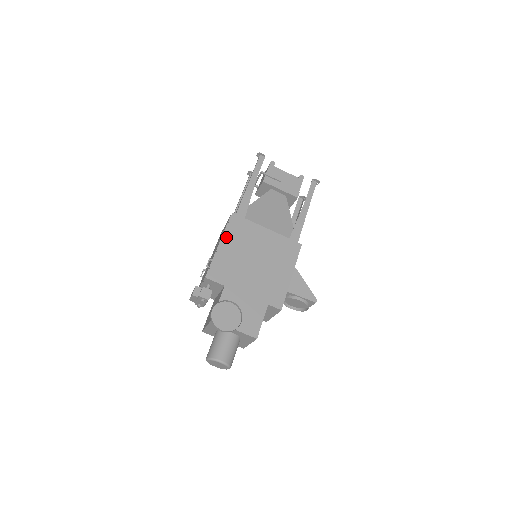
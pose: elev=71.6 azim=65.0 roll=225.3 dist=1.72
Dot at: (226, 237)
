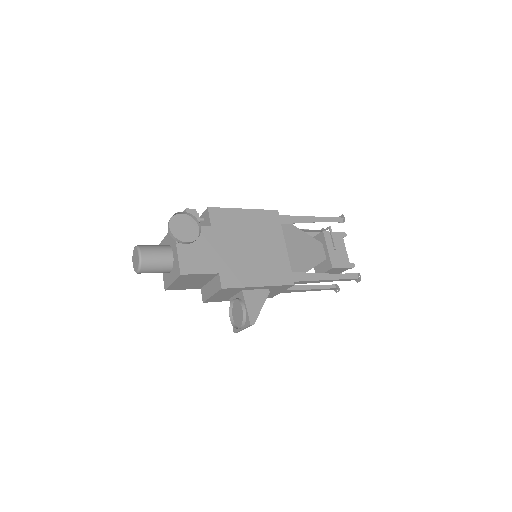
Dot at: (254, 212)
